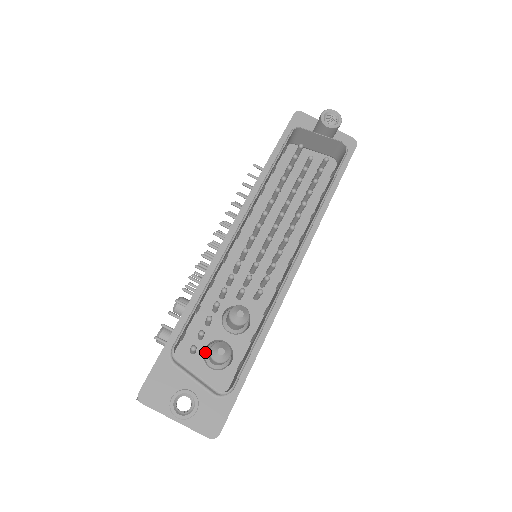
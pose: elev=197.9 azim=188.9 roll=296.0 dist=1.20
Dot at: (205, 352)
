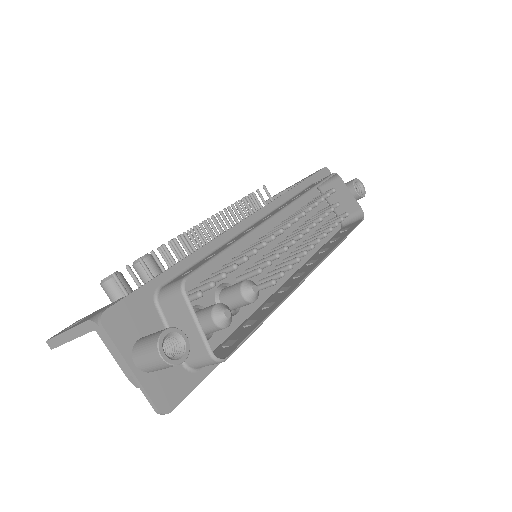
Dot at: occluded
